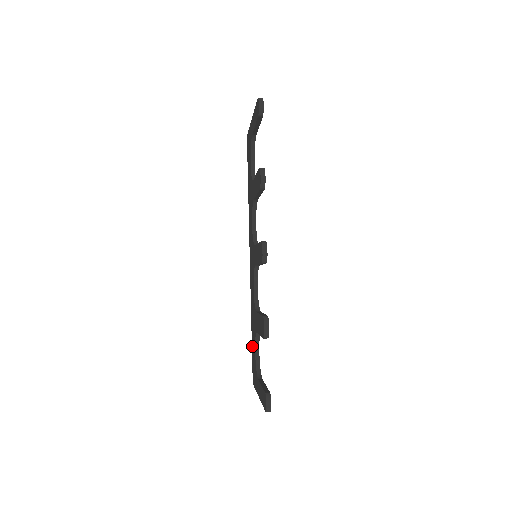
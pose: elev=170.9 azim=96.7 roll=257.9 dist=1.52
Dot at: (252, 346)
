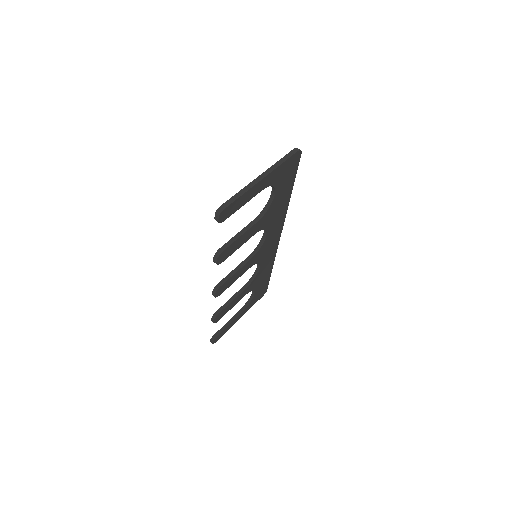
Dot at: occluded
